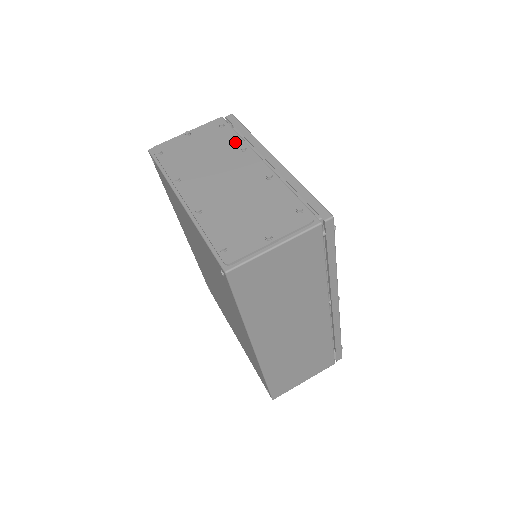
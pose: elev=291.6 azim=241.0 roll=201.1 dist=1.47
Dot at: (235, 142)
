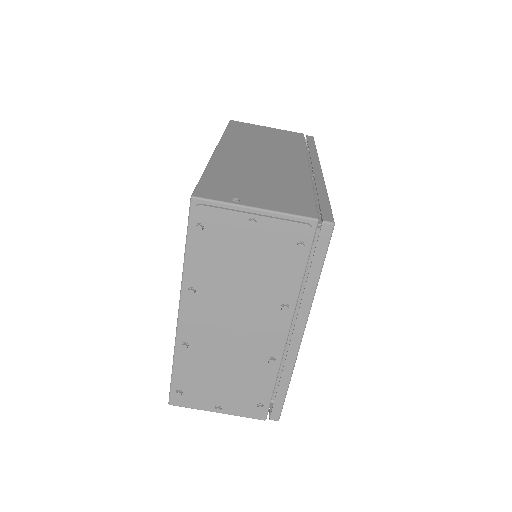
Dot at: (287, 288)
